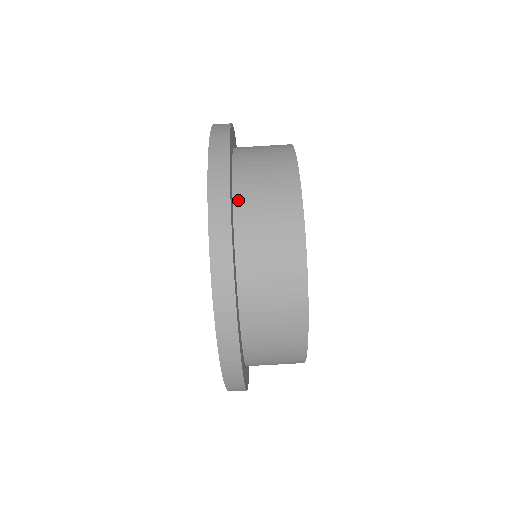
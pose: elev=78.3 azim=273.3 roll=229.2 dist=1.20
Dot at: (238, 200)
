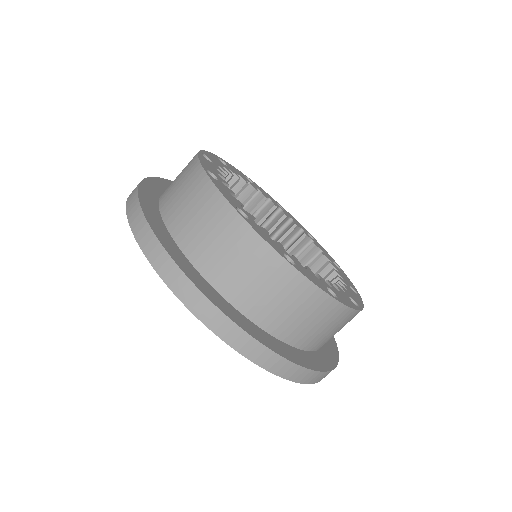
Dot at: (173, 231)
